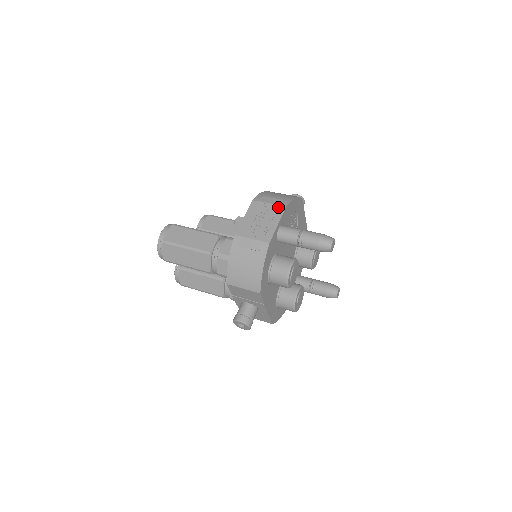
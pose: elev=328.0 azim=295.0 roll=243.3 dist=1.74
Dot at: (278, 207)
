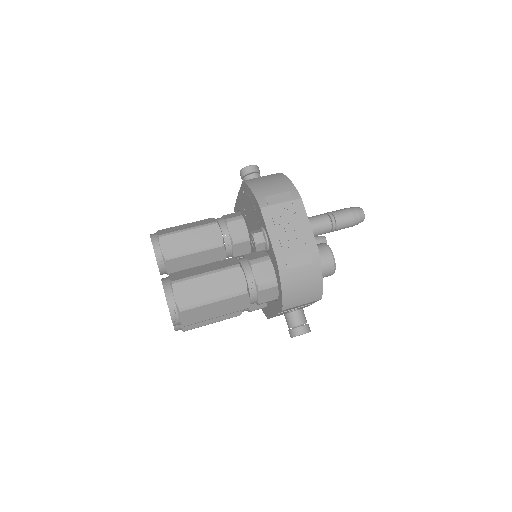
Dot at: (294, 203)
